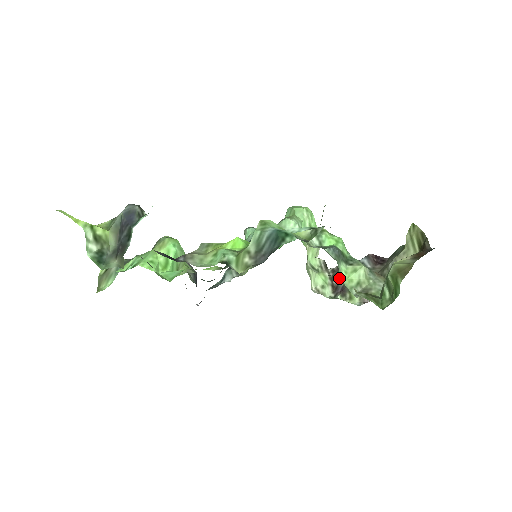
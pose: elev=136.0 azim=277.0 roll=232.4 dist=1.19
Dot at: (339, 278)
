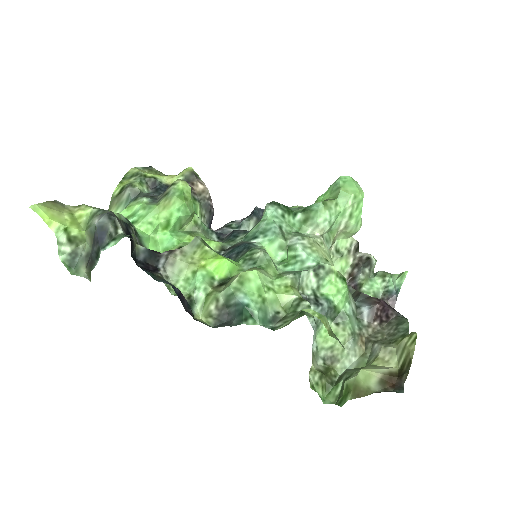
Dot at: (360, 272)
